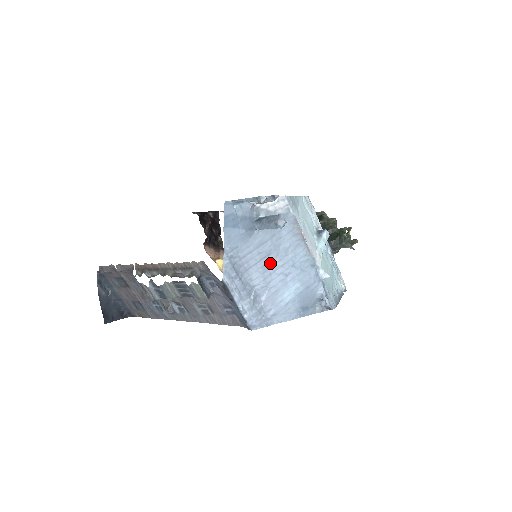
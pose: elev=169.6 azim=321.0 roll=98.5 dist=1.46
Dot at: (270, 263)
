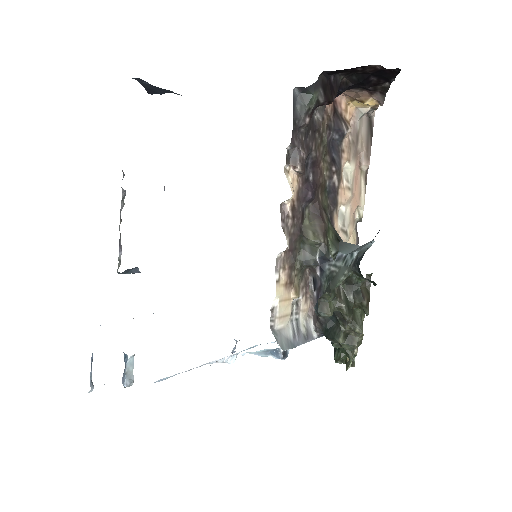
Dot at: occluded
